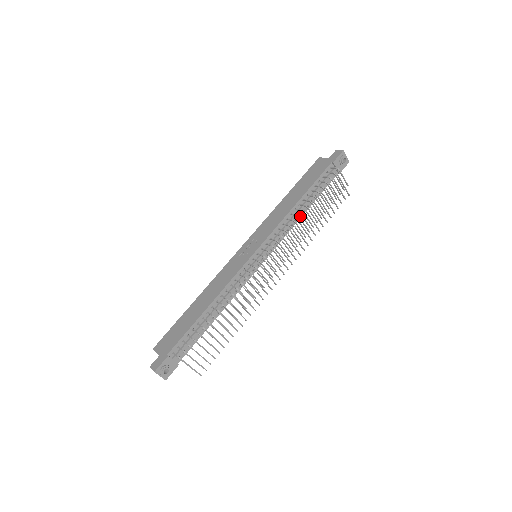
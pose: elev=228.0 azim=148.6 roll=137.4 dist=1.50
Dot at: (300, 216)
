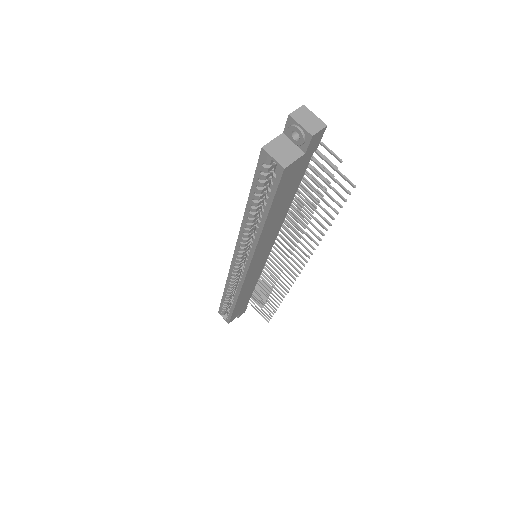
Dot at: occluded
